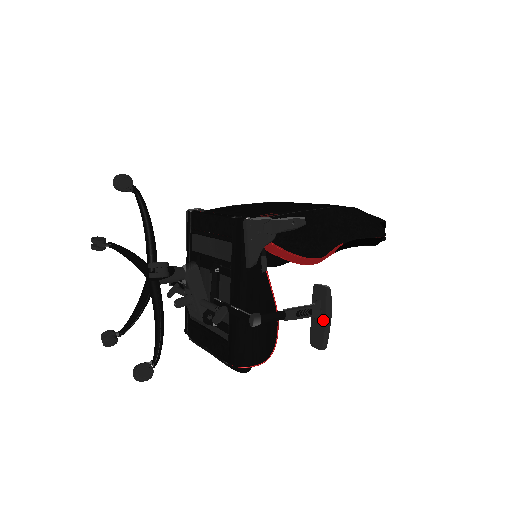
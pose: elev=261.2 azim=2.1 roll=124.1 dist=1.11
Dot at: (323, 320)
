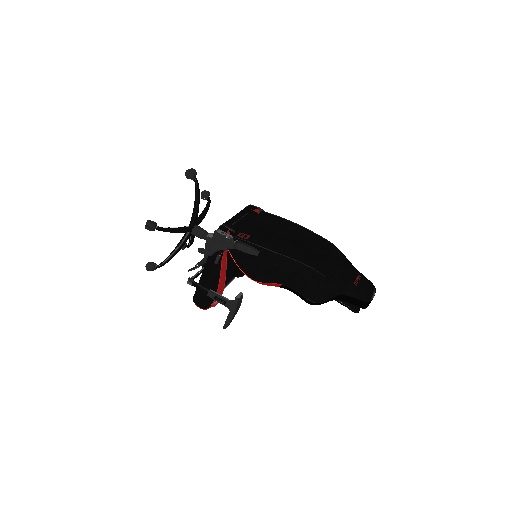
Dot at: (229, 313)
